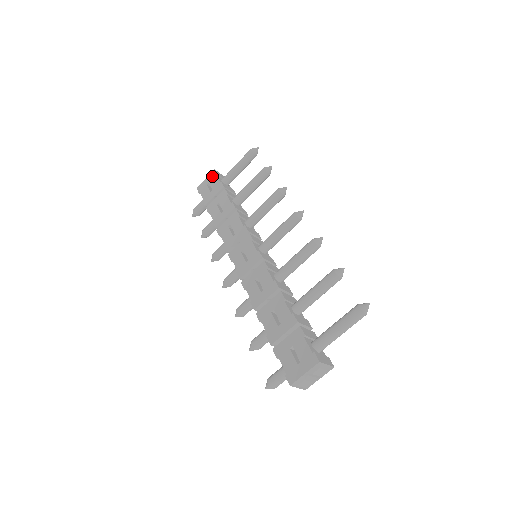
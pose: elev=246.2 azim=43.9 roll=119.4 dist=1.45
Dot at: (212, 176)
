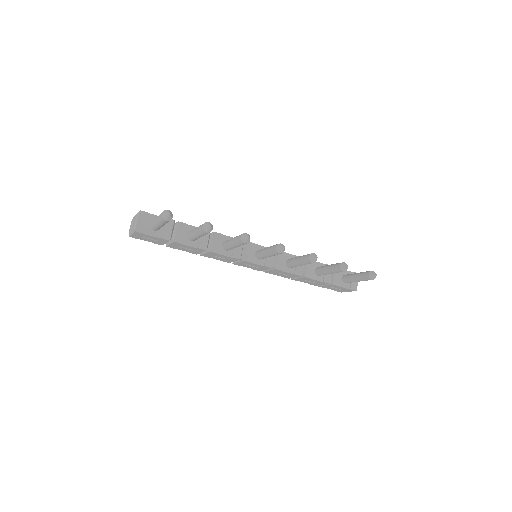
Dot at: (140, 235)
